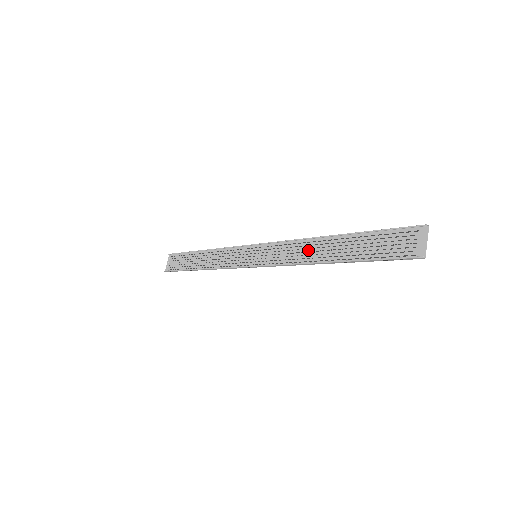
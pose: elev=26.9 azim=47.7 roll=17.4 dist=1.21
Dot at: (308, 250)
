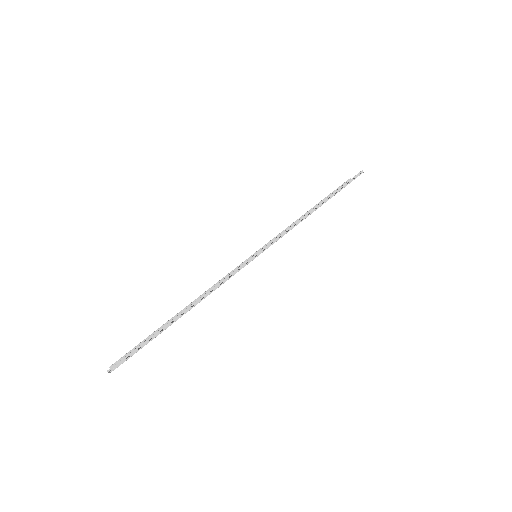
Dot at: occluded
